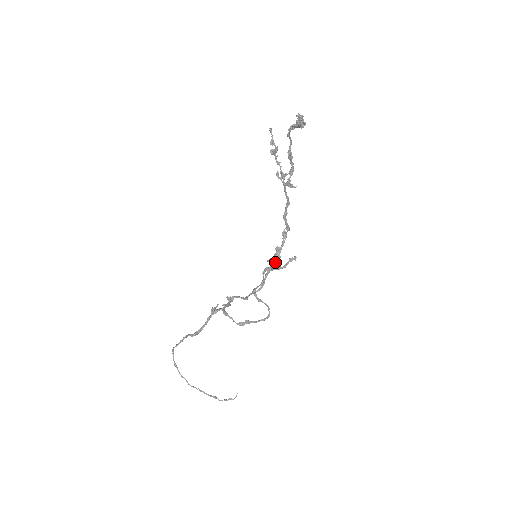
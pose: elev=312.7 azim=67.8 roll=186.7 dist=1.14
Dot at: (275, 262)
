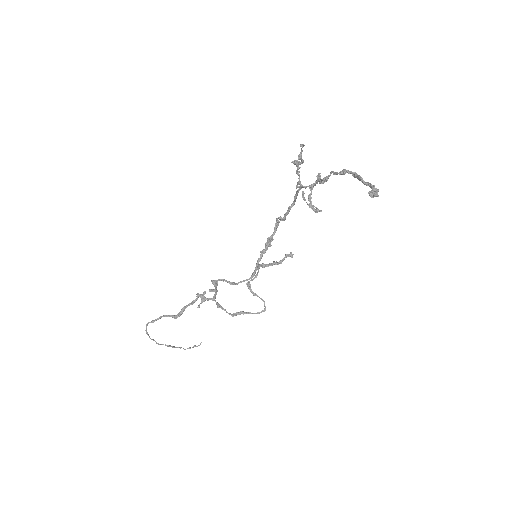
Dot at: (265, 251)
